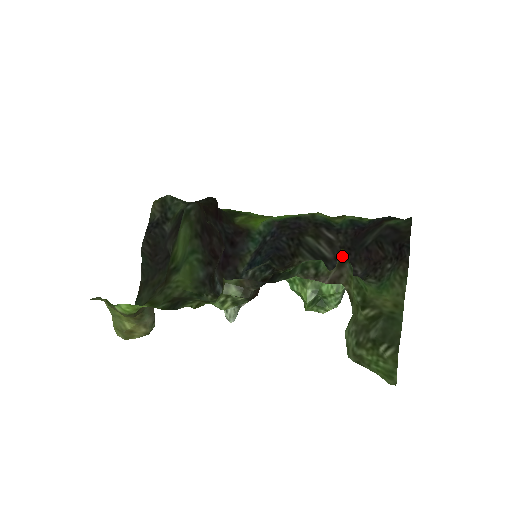
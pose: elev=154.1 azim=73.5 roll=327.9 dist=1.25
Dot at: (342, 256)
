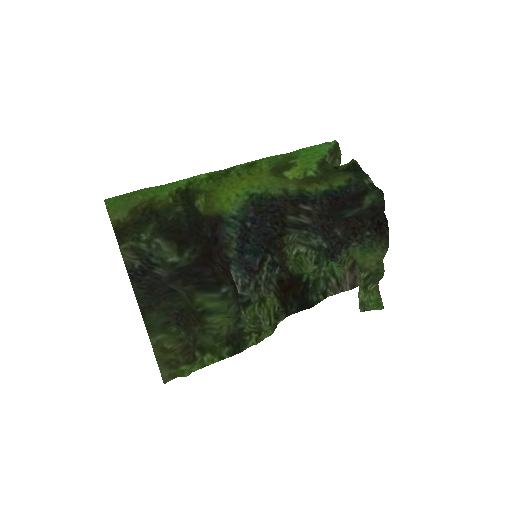
Dot at: (353, 263)
